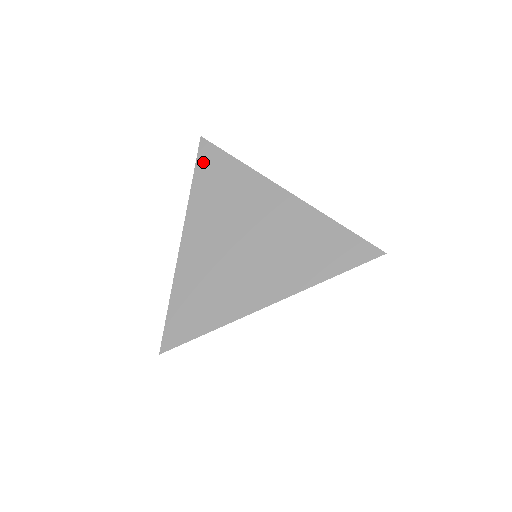
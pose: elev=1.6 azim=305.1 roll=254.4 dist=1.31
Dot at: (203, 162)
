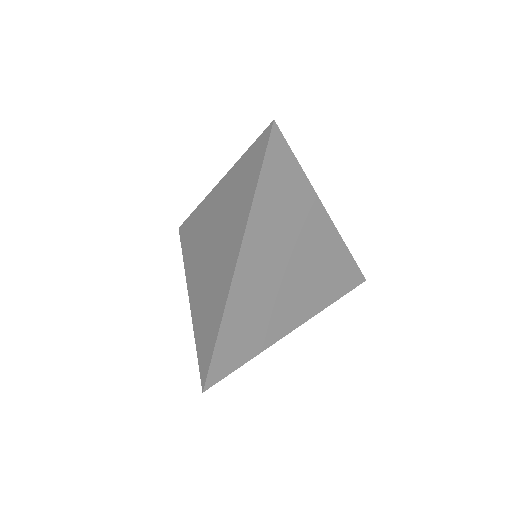
Dot at: (183, 238)
